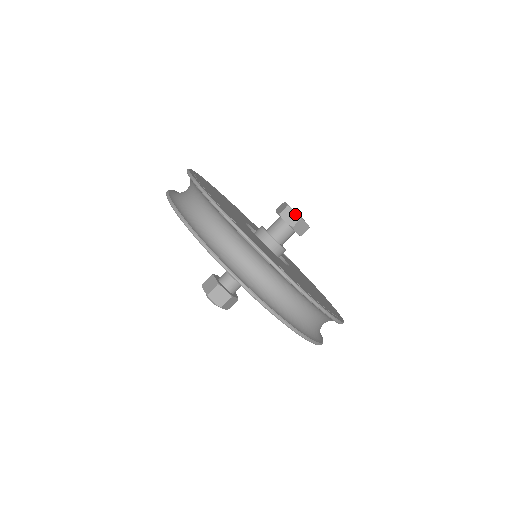
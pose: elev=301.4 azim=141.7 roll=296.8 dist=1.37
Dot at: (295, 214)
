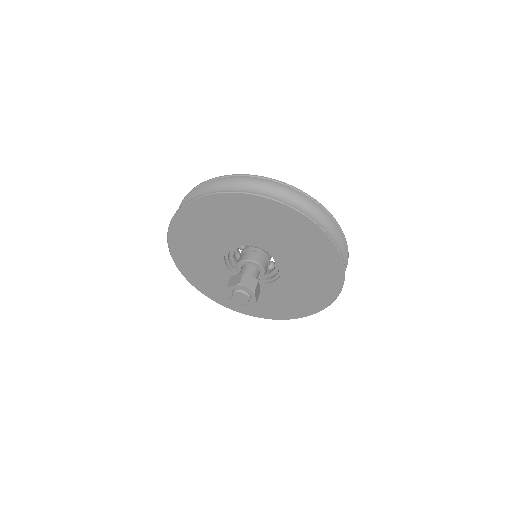
Dot at: occluded
